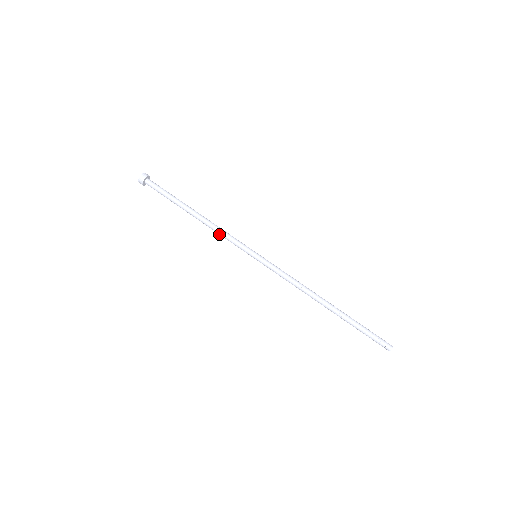
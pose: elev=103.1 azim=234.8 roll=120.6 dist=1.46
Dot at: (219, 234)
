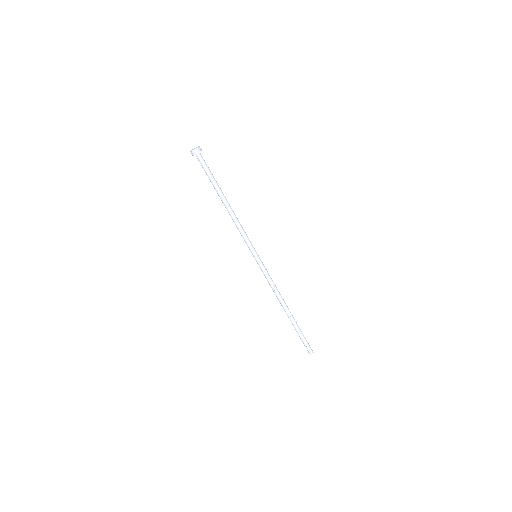
Dot at: (237, 226)
